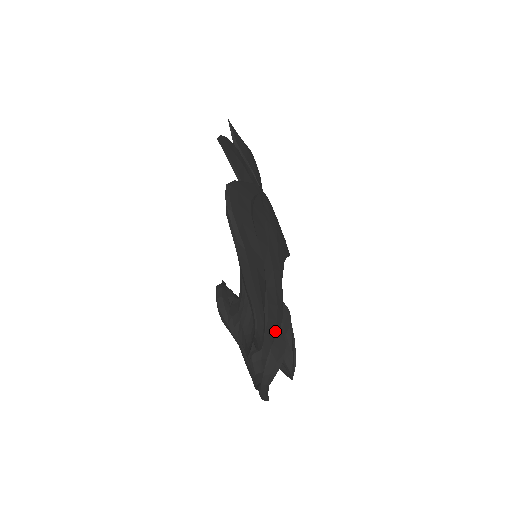
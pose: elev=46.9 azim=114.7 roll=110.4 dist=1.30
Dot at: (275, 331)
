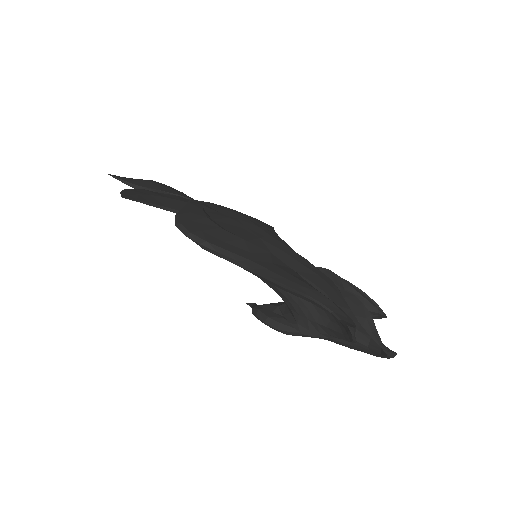
Dot at: (340, 296)
